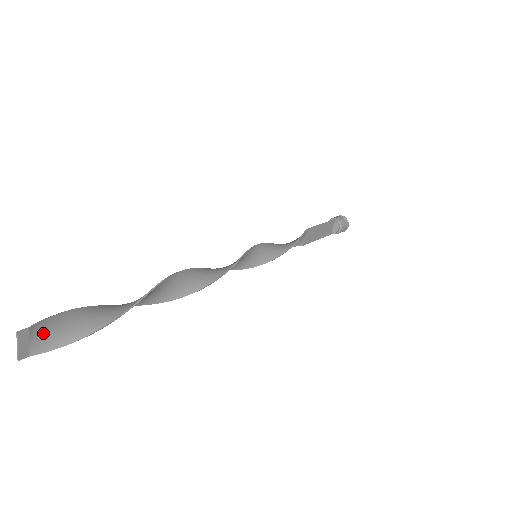
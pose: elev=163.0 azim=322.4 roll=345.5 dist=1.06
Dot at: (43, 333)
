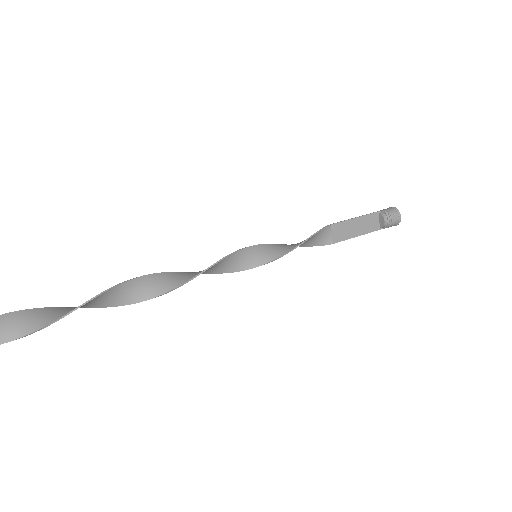
Dot at: (2, 325)
